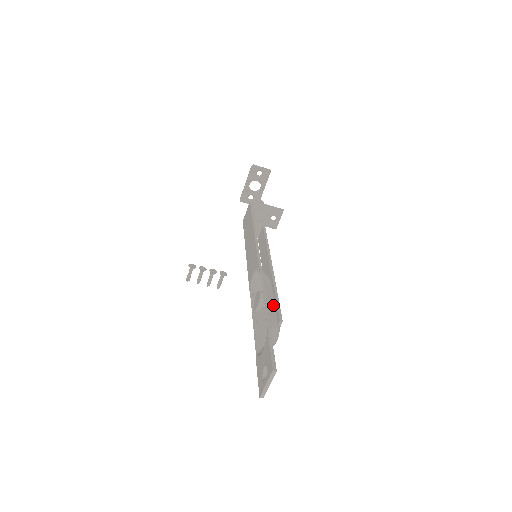
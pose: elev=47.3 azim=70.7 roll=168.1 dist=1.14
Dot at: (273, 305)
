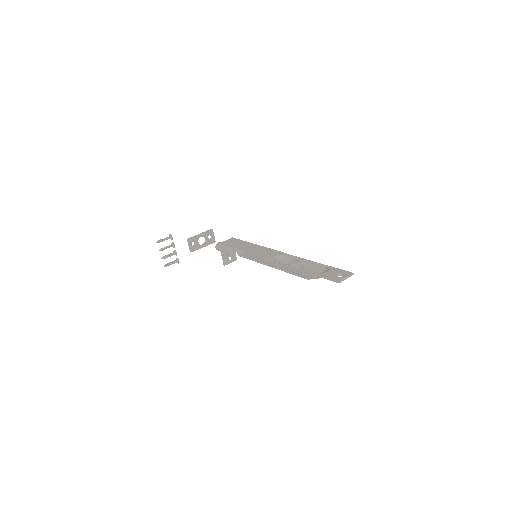
Dot at: (311, 267)
